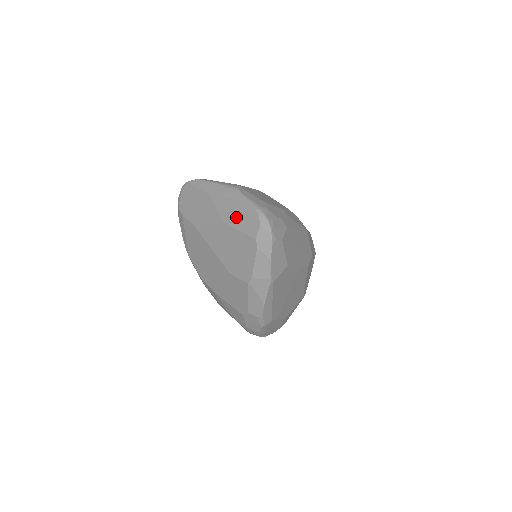
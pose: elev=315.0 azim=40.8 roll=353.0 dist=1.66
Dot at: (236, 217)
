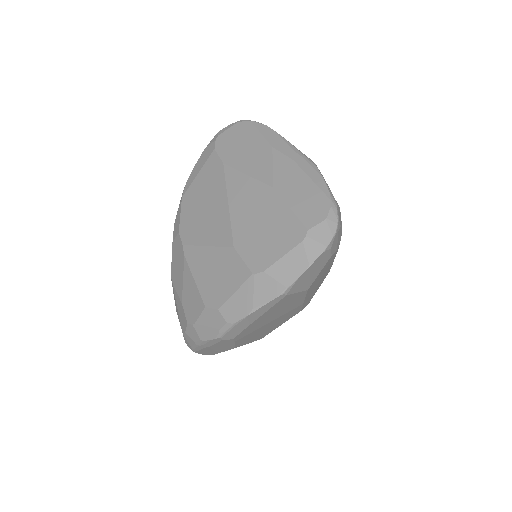
Dot at: (296, 191)
